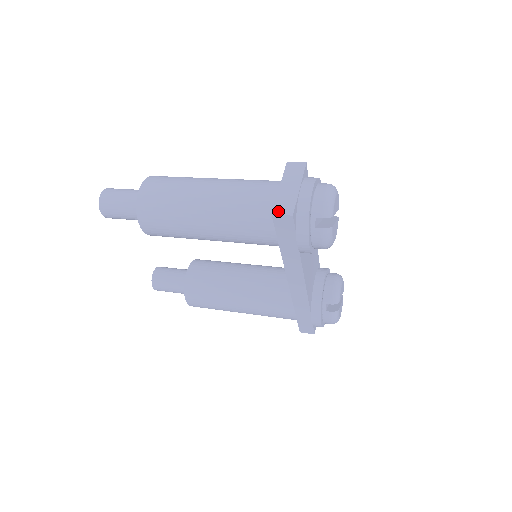
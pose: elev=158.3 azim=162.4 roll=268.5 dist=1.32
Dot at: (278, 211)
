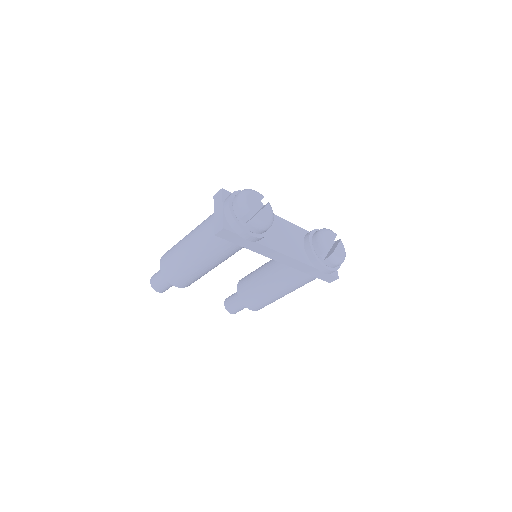
Dot at: (217, 231)
